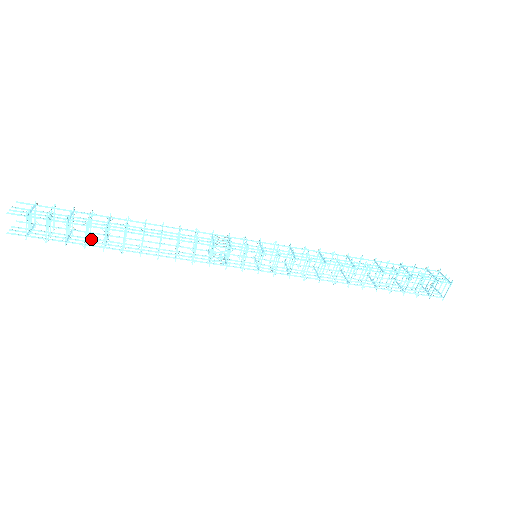
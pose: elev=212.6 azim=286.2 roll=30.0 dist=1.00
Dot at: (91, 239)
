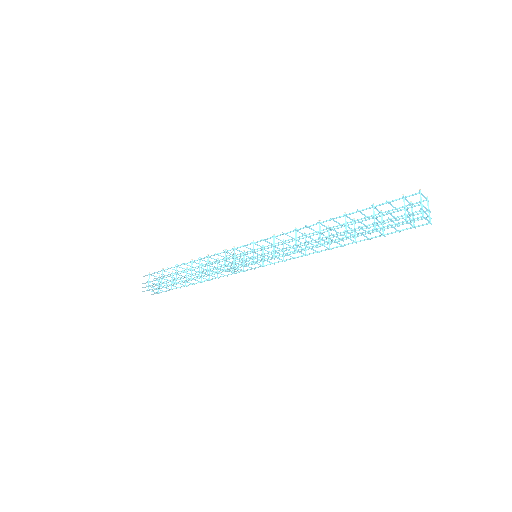
Dot at: occluded
